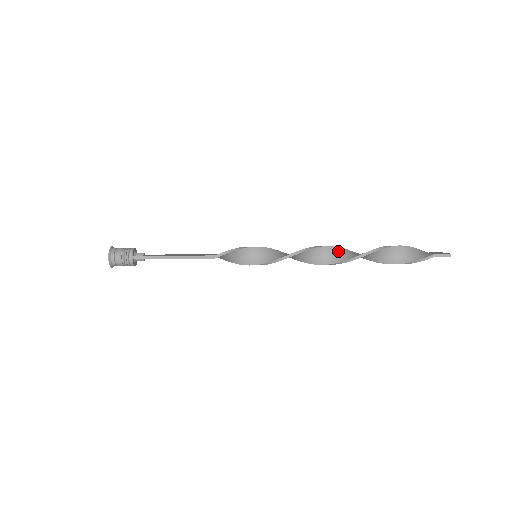
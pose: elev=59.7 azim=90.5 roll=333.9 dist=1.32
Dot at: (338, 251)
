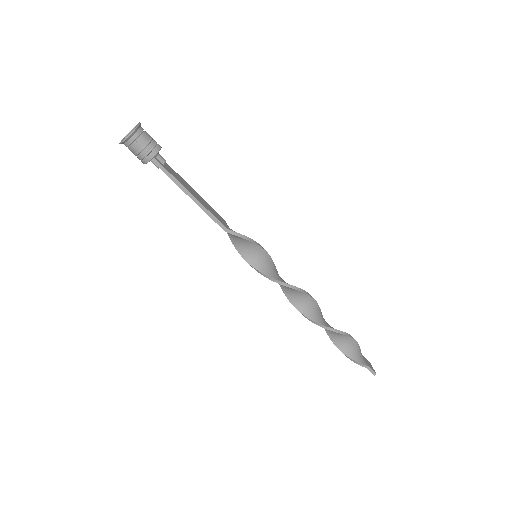
Dot at: (315, 307)
